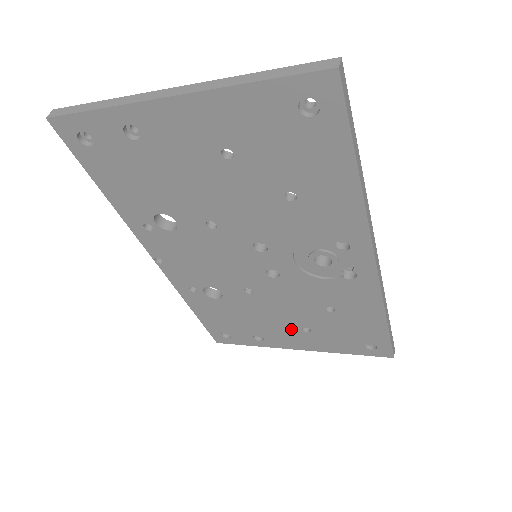
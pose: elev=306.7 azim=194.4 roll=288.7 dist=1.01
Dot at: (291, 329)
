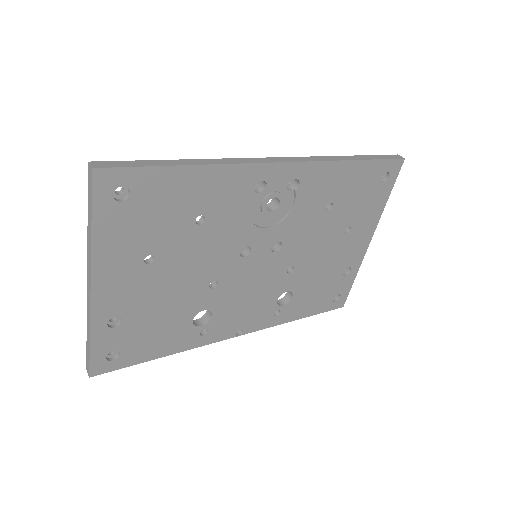
Dot at: (344, 243)
